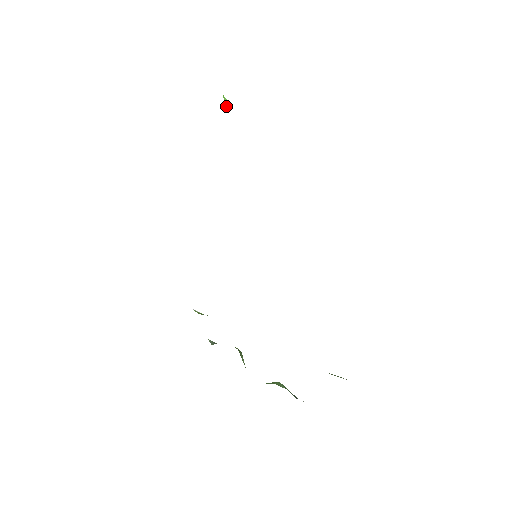
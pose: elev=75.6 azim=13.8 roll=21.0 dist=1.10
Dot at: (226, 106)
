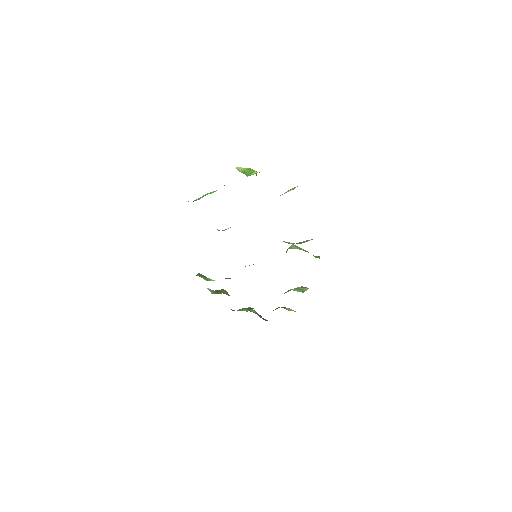
Dot at: occluded
